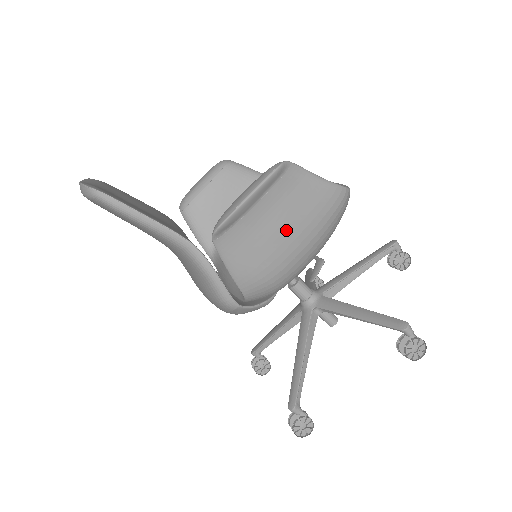
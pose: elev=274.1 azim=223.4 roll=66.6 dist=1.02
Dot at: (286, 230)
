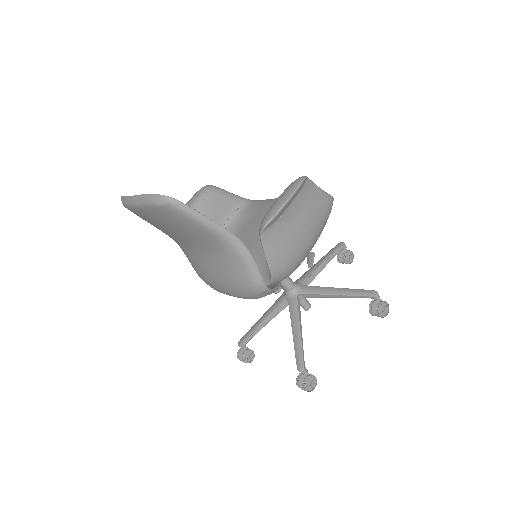
Dot at: (303, 226)
